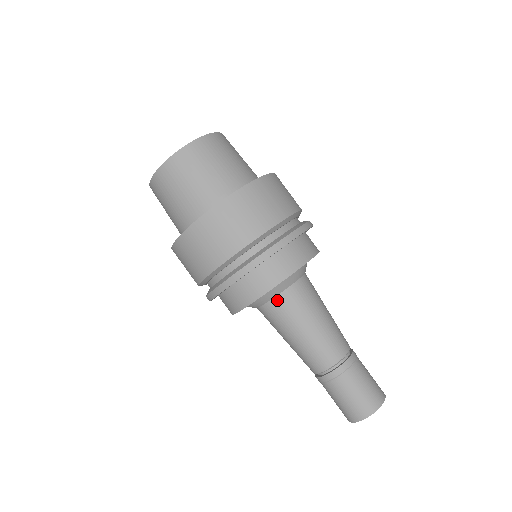
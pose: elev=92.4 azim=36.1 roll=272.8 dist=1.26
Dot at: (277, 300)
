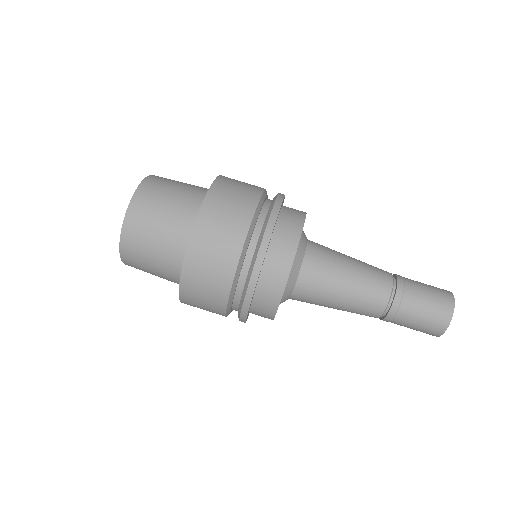
Dot at: (296, 293)
